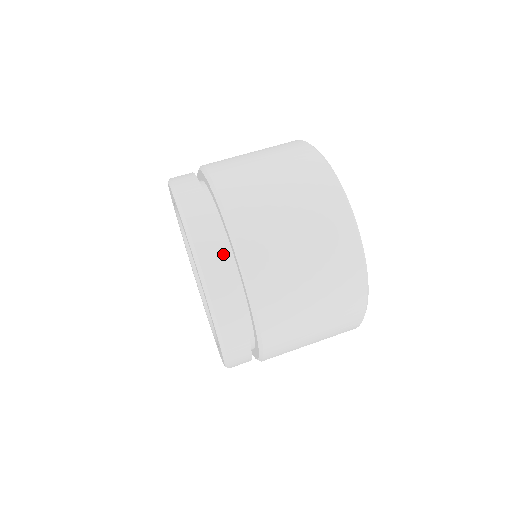
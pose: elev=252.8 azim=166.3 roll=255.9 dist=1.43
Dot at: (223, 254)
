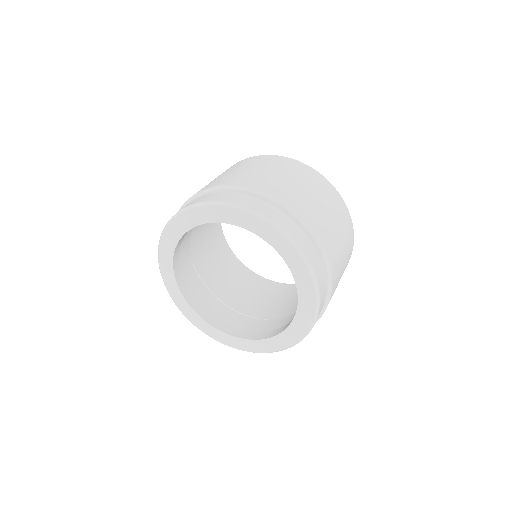
Dot at: (308, 239)
